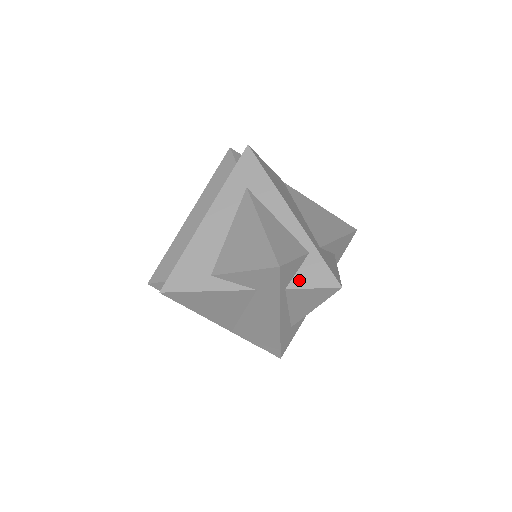
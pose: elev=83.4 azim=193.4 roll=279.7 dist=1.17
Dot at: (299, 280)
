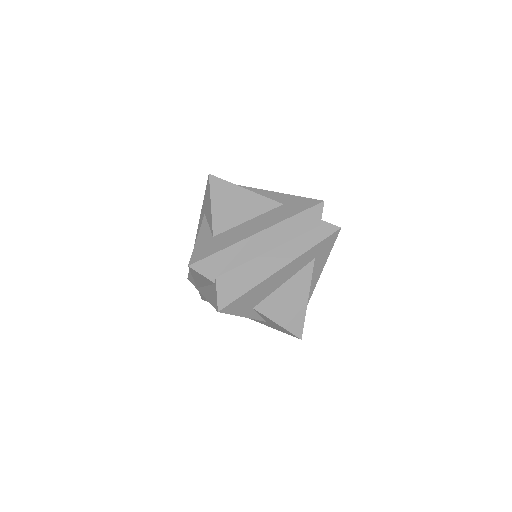
Dot at: occluded
